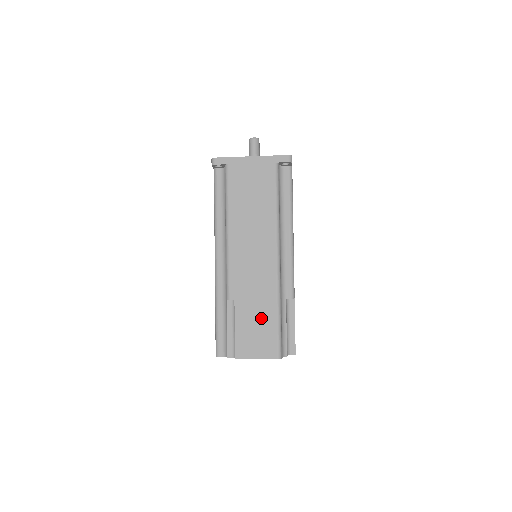
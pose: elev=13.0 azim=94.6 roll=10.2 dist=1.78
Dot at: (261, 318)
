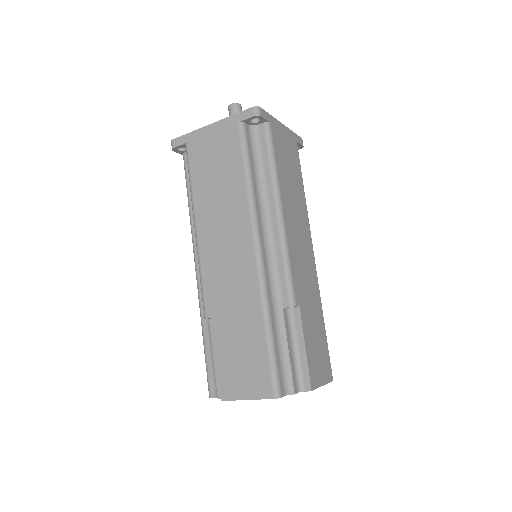
Dot at: (246, 340)
